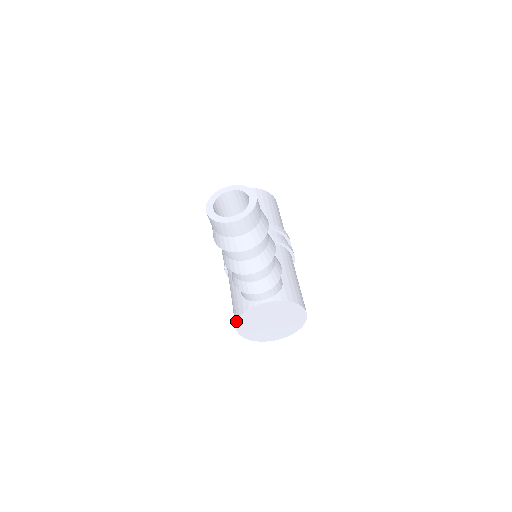
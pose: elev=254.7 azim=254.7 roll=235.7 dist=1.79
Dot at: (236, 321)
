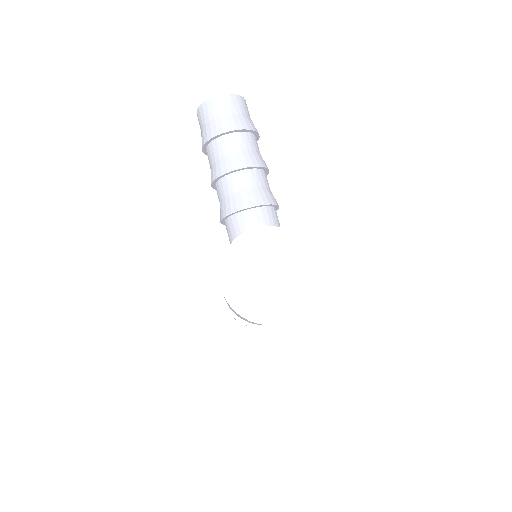
Dot at: (220, 264)
